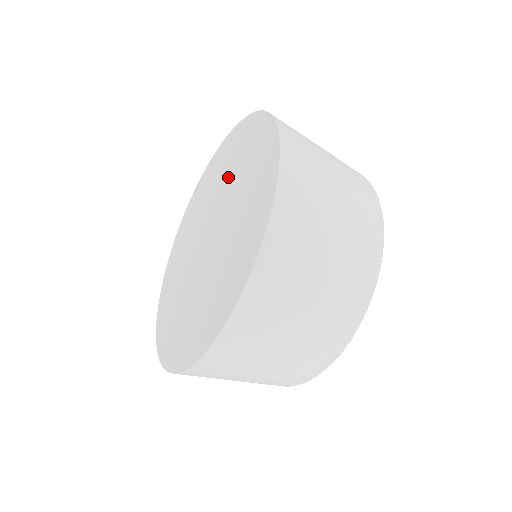
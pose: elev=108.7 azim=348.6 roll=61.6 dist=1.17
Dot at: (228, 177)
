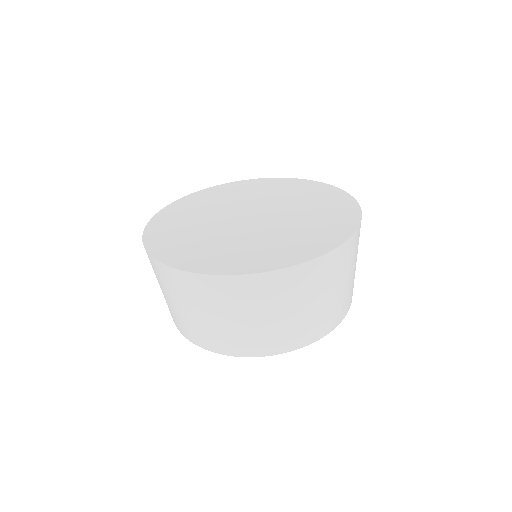
Dot at: (275, 196)
